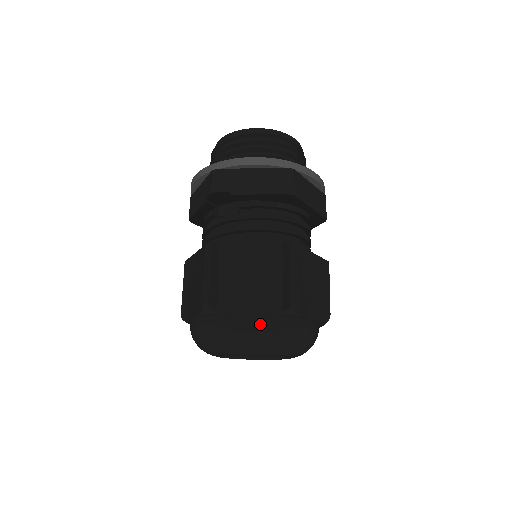
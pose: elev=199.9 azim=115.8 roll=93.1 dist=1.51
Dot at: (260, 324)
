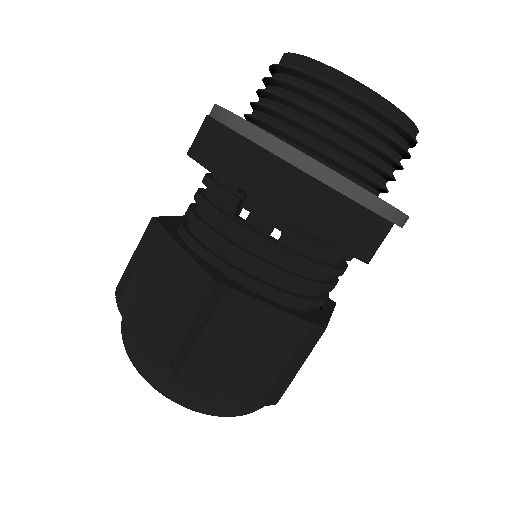
Dot at: (225, 407)
